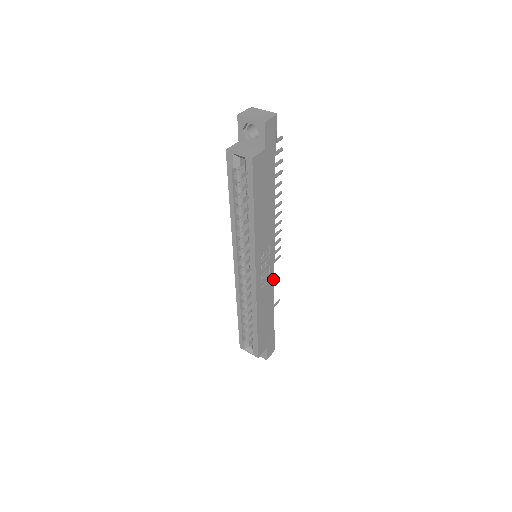
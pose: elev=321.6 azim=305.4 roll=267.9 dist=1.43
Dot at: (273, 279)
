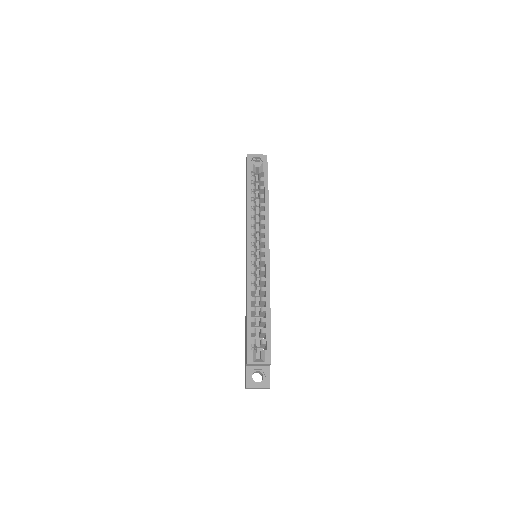
Dot at: occluded
